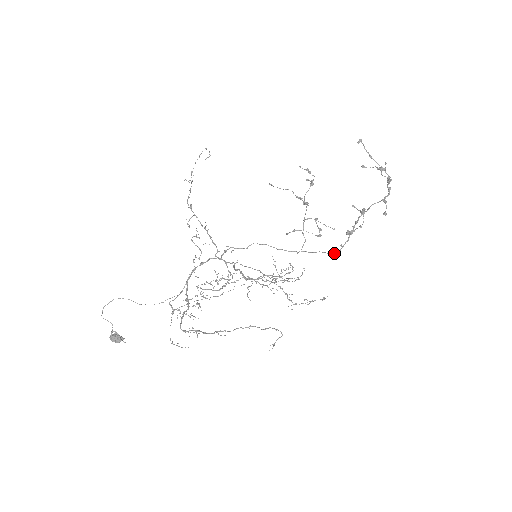
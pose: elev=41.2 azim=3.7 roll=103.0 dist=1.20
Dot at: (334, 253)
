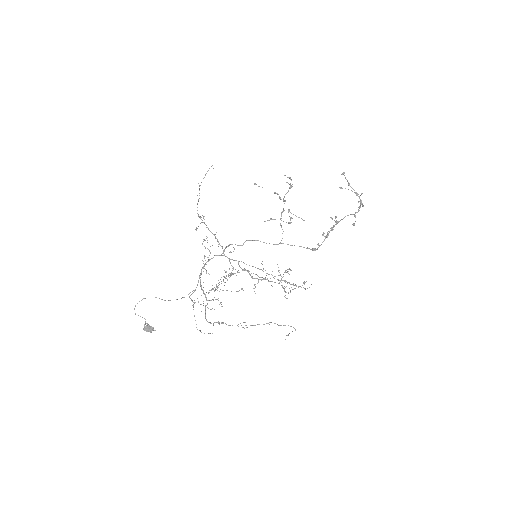
Dot at: (312, 250)
